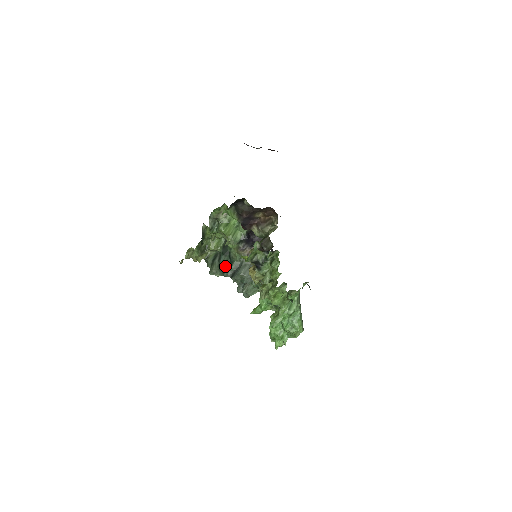
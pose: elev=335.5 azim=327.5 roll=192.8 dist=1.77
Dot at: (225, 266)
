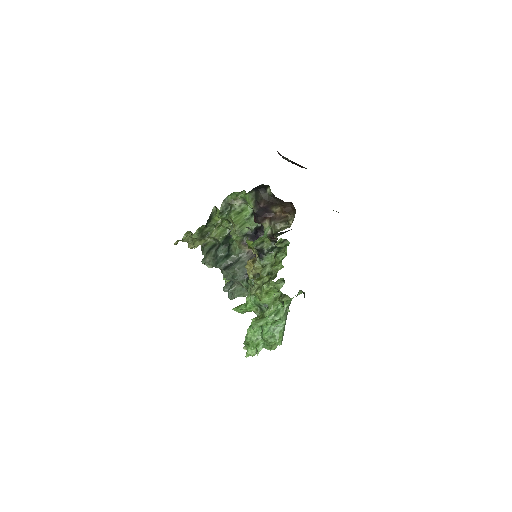
Dot at: (221, 257)
